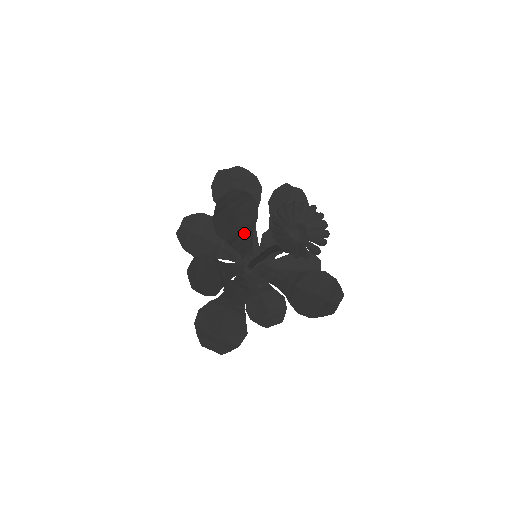
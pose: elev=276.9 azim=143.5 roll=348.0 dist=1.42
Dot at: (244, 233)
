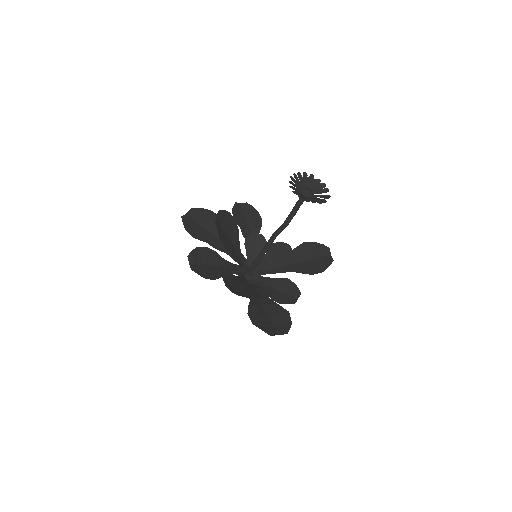
Dot at: (235, 246)
